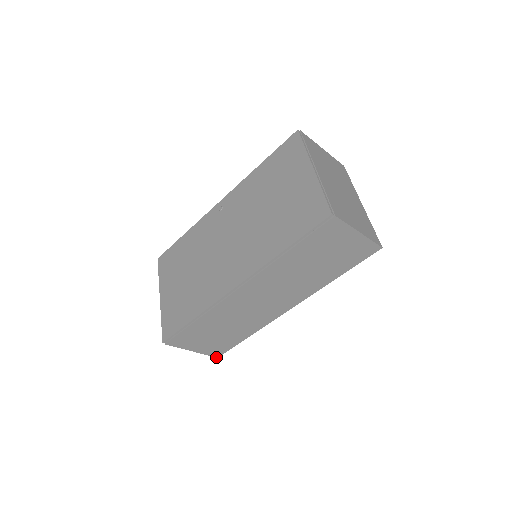
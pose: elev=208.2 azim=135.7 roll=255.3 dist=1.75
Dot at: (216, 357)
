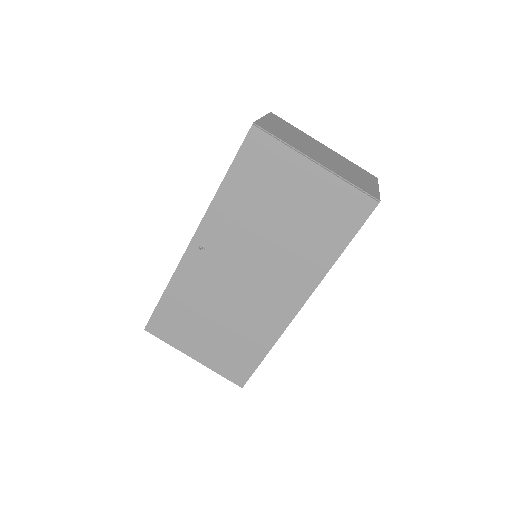
Dot at: occluded
